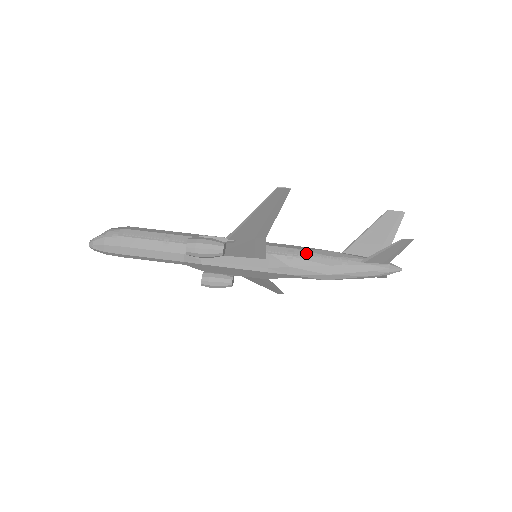
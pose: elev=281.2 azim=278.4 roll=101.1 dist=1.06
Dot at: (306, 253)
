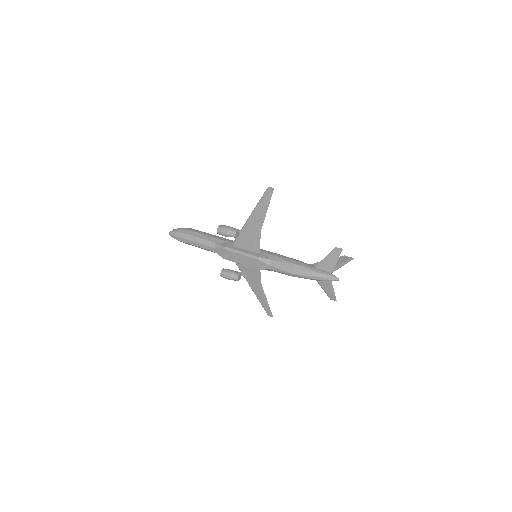
Dot at: (284, 257)
